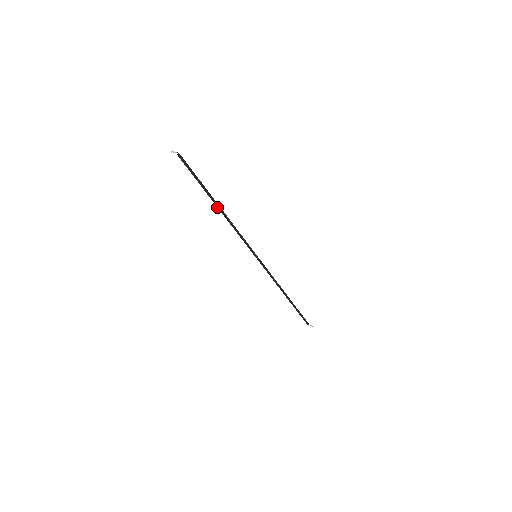
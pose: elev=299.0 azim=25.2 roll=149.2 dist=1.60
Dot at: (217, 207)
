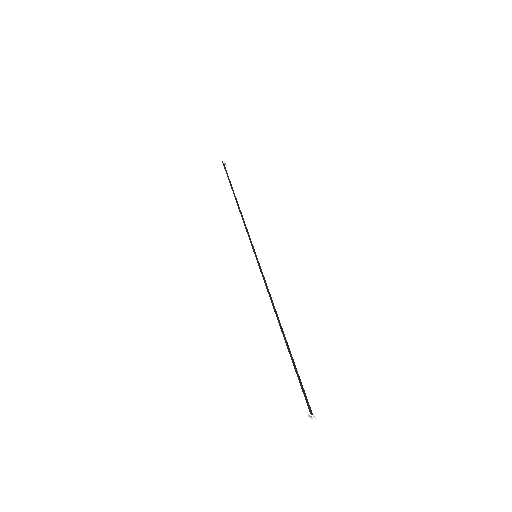
Dot at: (280, 328)
